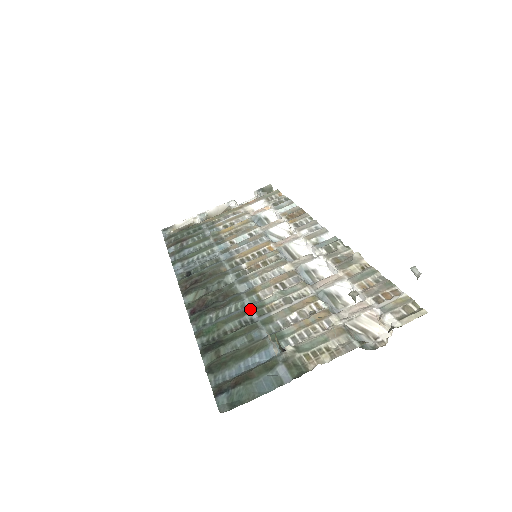
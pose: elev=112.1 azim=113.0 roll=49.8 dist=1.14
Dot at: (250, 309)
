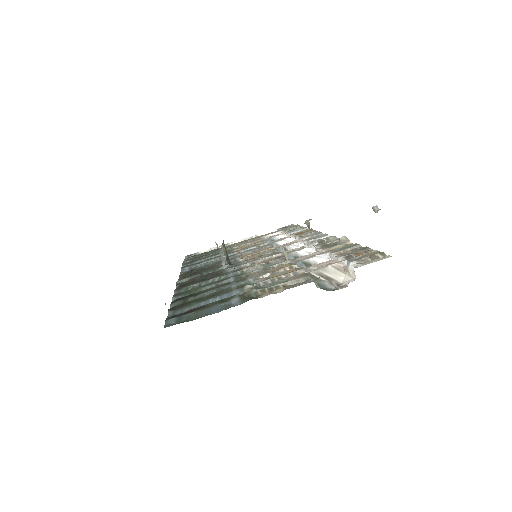
Dot at: (230, 277)
